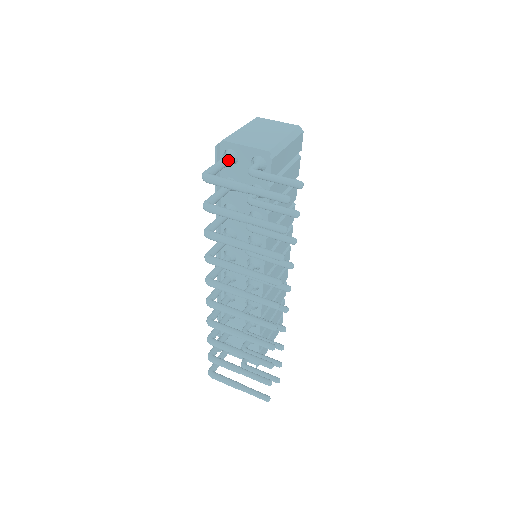
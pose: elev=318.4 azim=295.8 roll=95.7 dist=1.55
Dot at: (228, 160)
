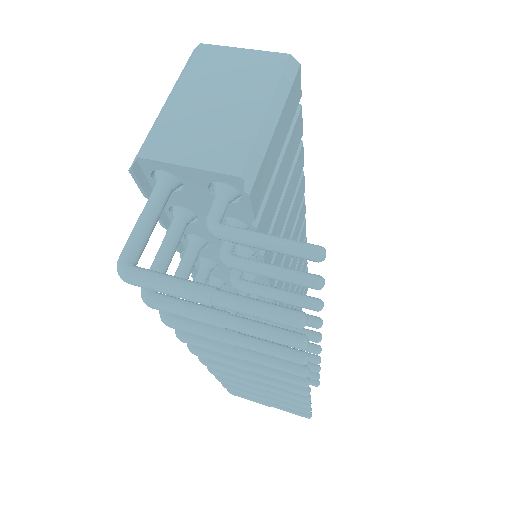
Dot at: (162, 199)
